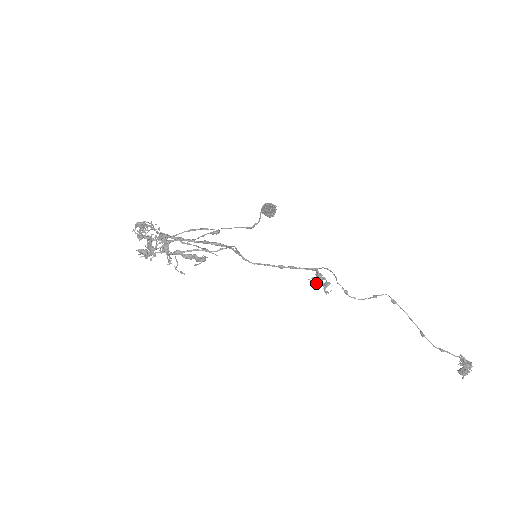
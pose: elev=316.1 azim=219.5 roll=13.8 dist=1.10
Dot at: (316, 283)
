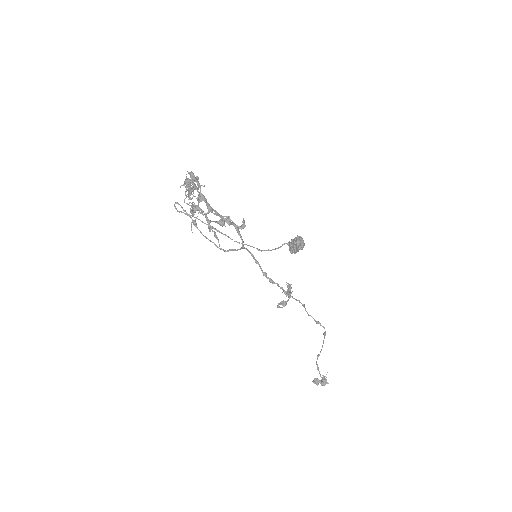
Dot at: occluded
